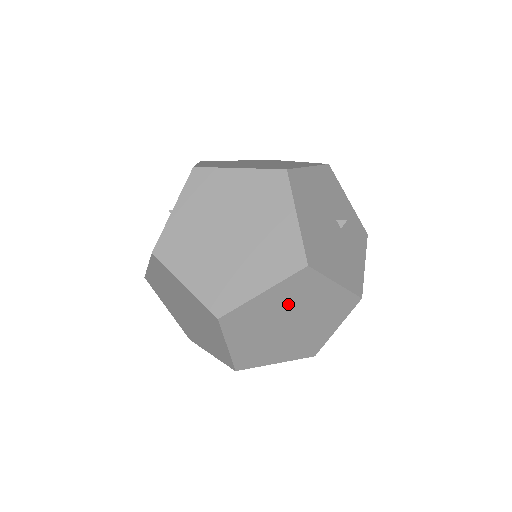
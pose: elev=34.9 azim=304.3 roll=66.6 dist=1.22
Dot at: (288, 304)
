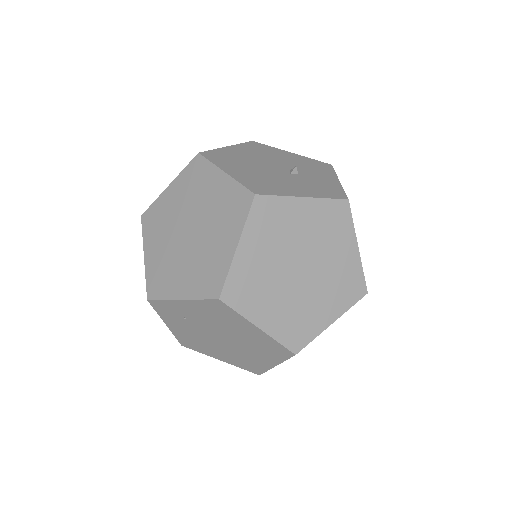
Dot at: (187, 201)
